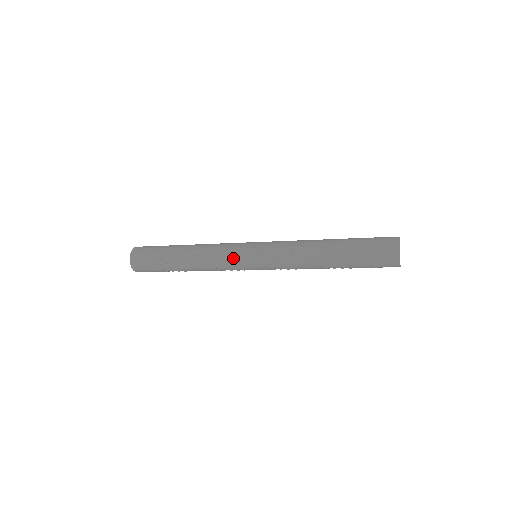
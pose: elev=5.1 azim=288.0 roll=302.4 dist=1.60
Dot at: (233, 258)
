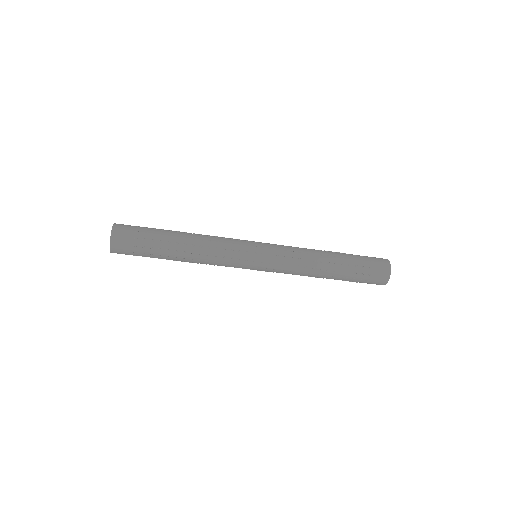
Dot at: (239, 242)
